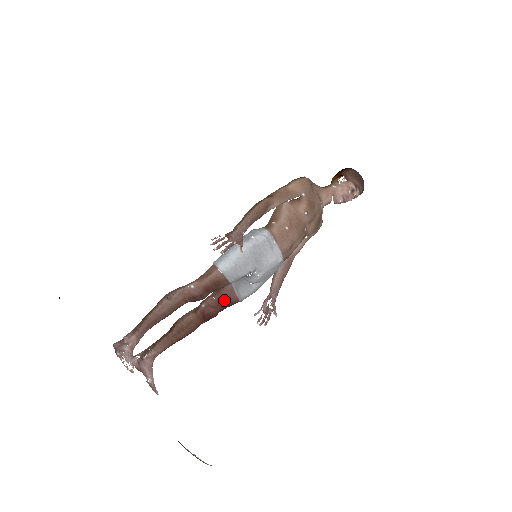
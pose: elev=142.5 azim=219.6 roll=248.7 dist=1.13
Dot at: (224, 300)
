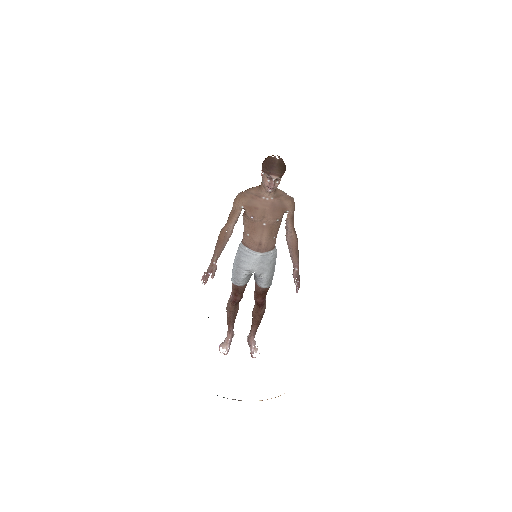
Dot at: (257, 292)
